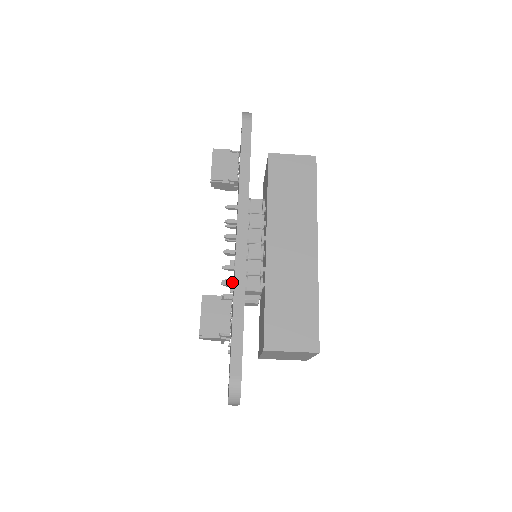
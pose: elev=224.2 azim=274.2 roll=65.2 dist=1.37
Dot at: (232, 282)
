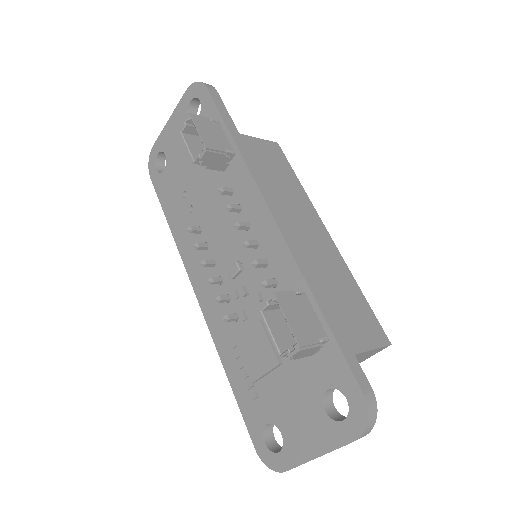
Dot at: (273, 280)
